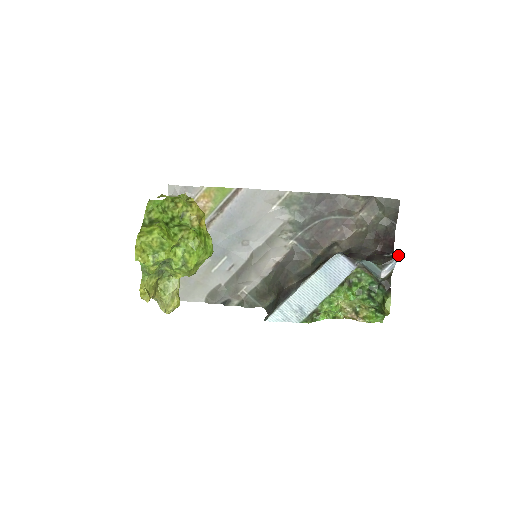
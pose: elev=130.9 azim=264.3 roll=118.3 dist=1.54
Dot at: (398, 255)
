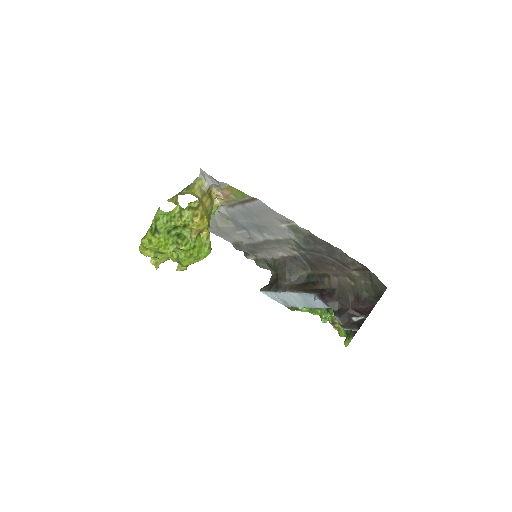
Dot at: (358, 329)
